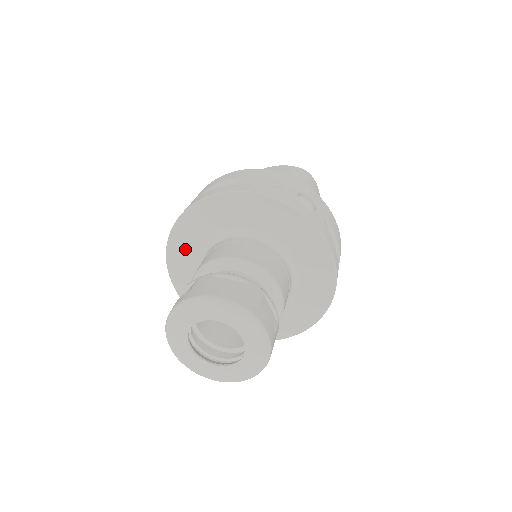
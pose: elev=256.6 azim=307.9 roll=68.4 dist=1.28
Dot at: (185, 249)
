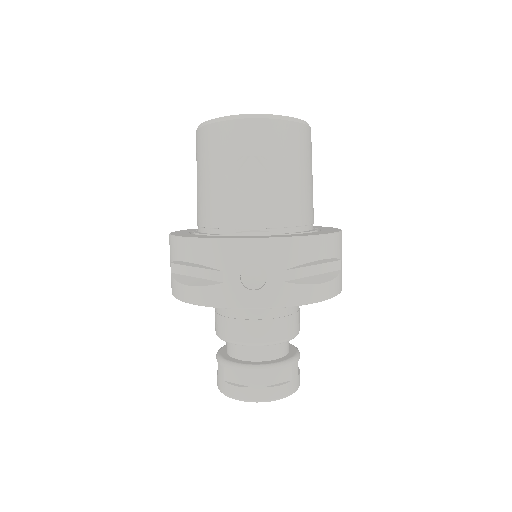
Dot at: occluded
